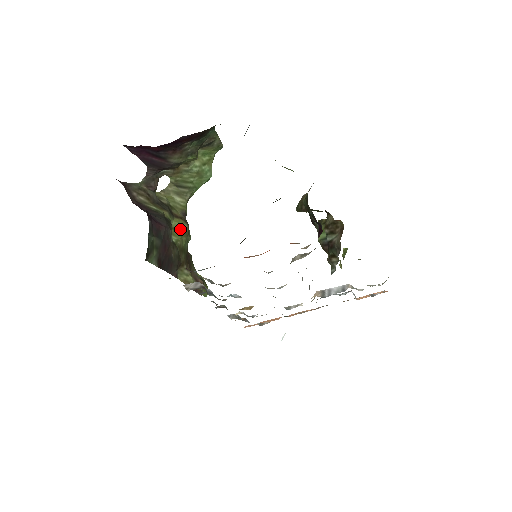
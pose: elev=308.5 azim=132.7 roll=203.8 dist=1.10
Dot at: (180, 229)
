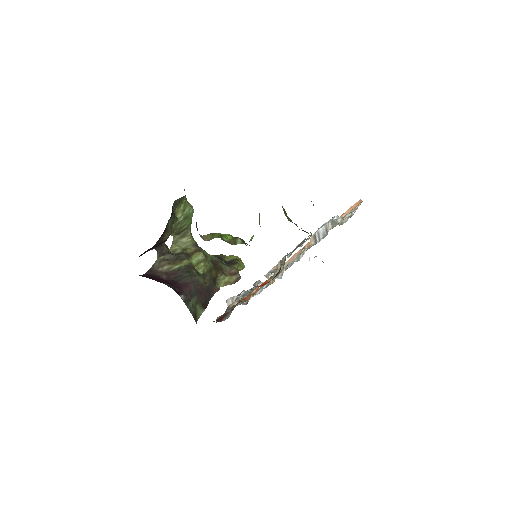
Dot at: (200, 261)
